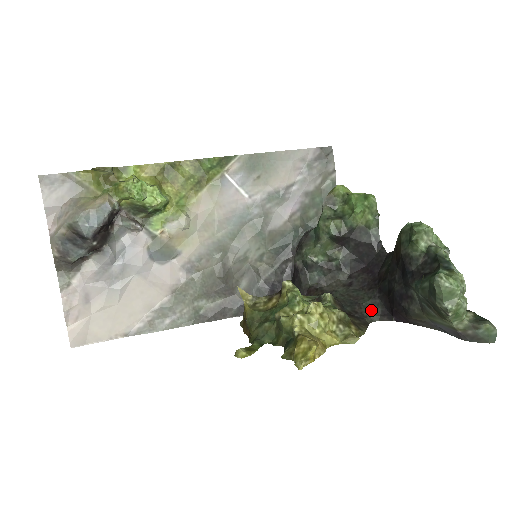
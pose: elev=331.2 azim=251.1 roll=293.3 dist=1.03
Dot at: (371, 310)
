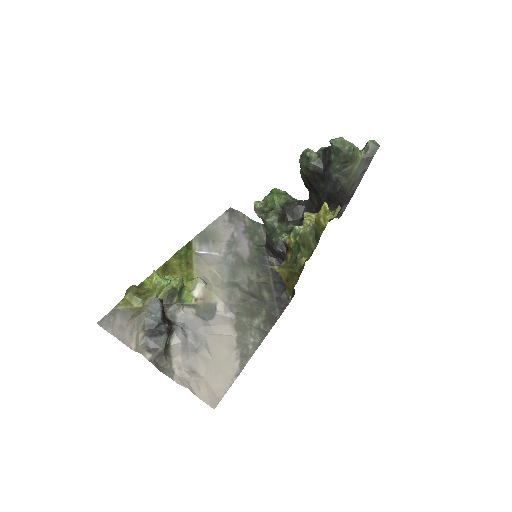
Dot at: occluded
